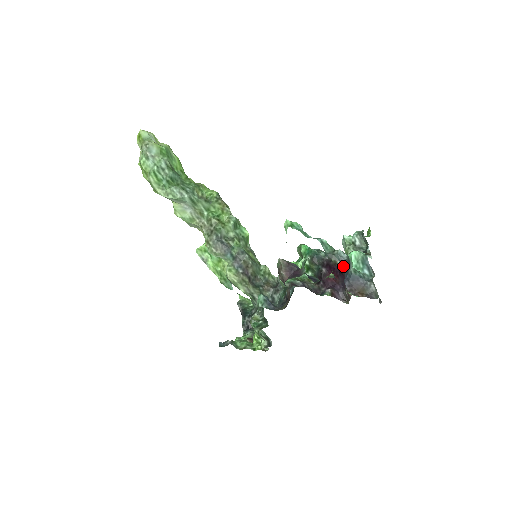
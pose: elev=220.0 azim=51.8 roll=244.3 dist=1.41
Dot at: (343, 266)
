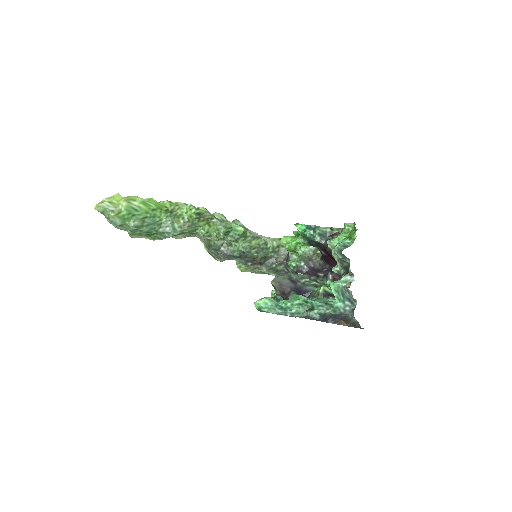
Dot at: occluded
